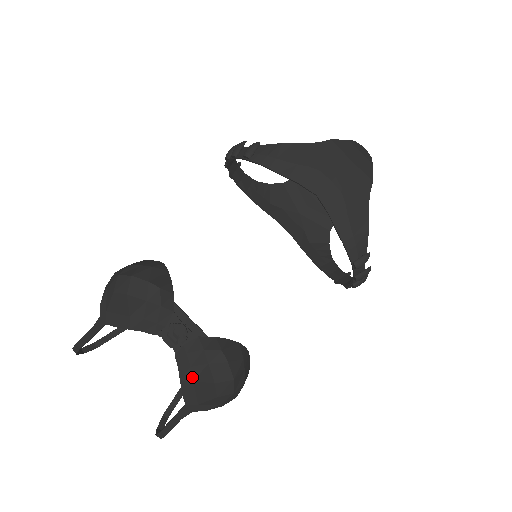
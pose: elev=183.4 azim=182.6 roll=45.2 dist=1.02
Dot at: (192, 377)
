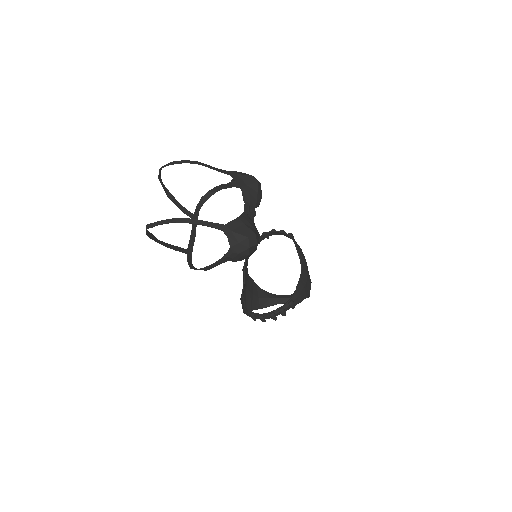
Dot at: (245, 223)
